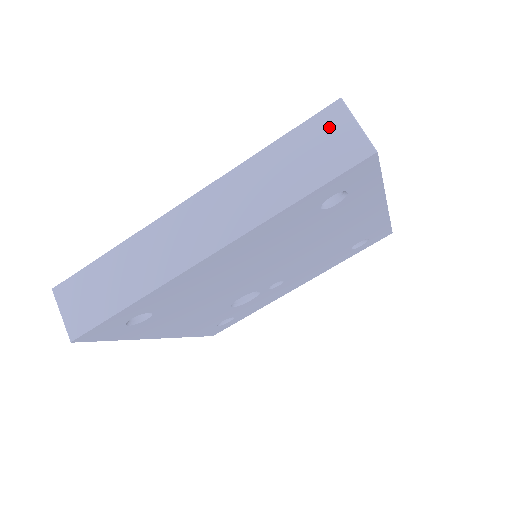
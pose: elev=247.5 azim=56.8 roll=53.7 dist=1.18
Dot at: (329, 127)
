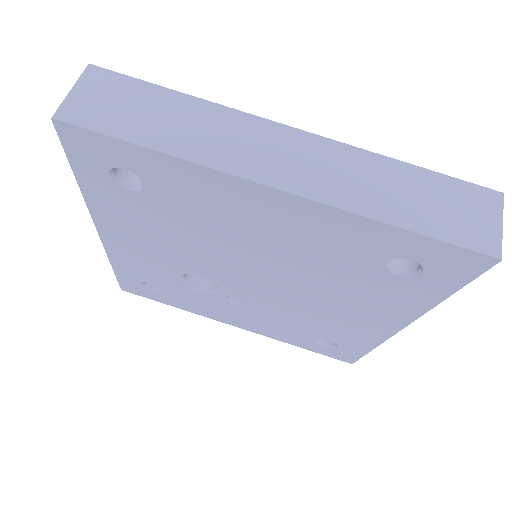
Dot at: (476, 202)
